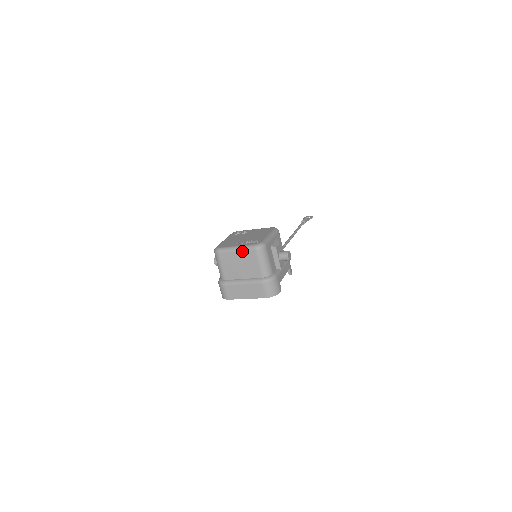
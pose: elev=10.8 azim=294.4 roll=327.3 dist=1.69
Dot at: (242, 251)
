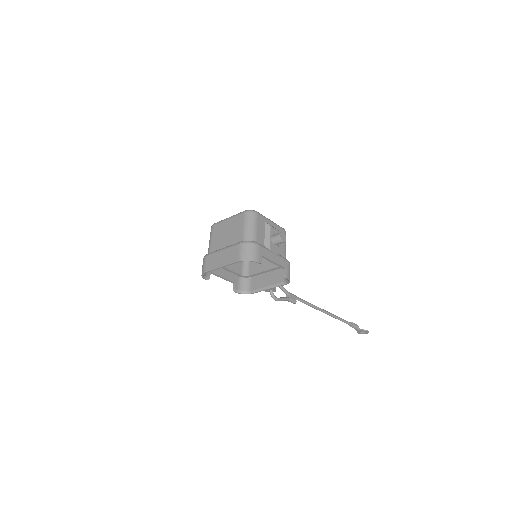
Dot at: (233, 217)
